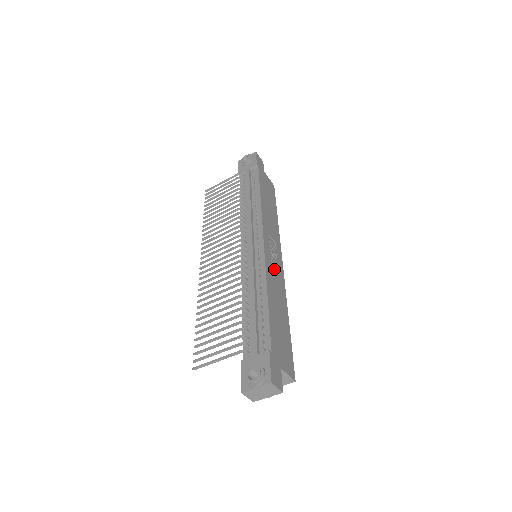
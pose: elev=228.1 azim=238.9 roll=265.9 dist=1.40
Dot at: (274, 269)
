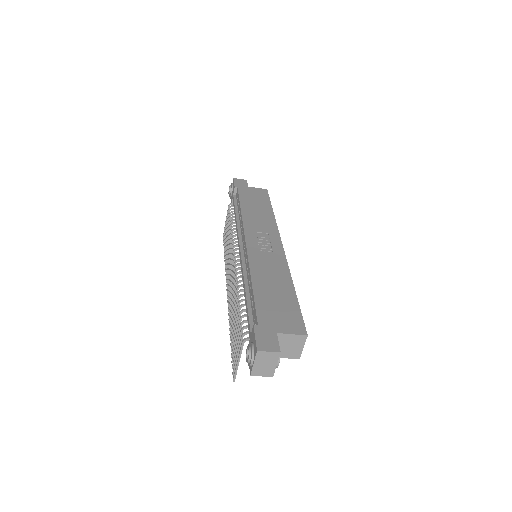
Dot at: (265, 255)
